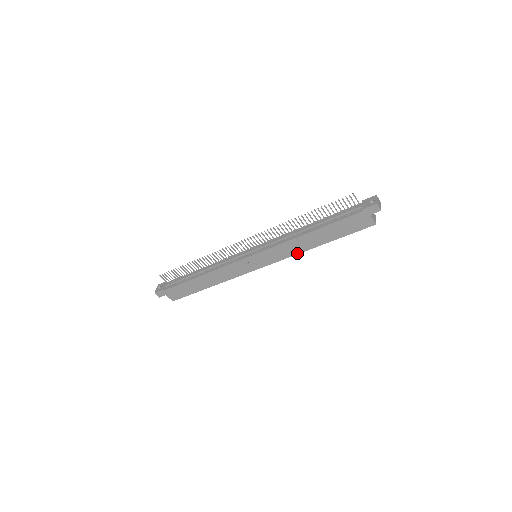
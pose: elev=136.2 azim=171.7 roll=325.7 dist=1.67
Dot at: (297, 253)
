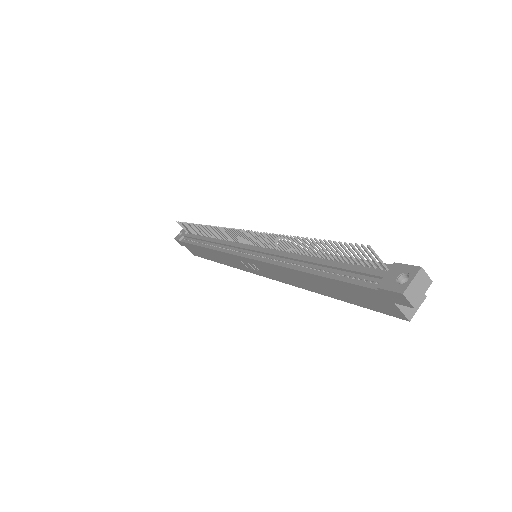
Dot at: (296, 285)
